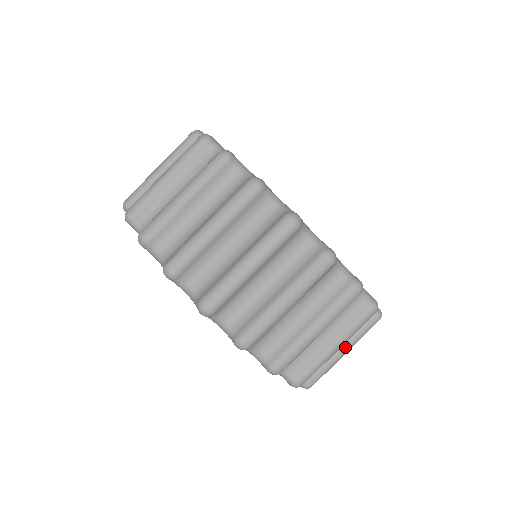
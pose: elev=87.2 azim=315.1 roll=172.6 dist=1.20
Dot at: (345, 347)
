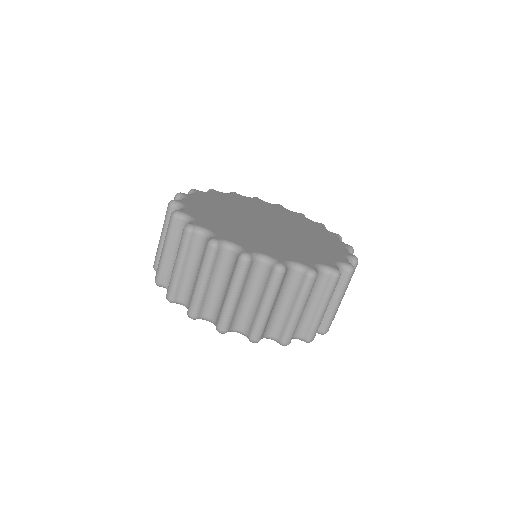
Dot at: occluded
